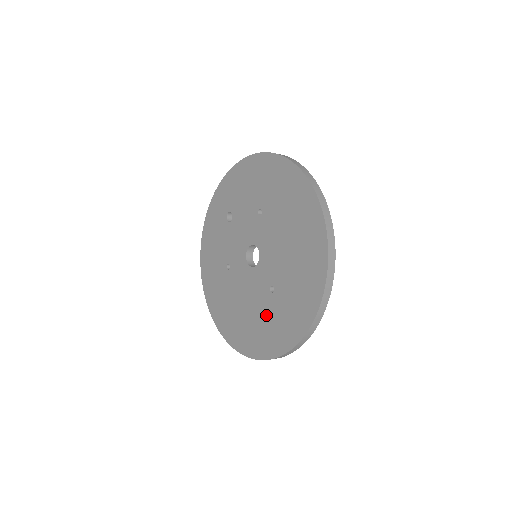
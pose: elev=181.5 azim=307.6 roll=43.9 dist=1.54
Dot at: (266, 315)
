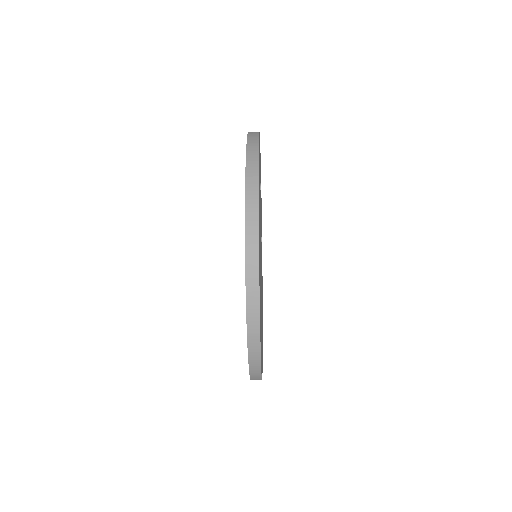
Dot at: occluded
